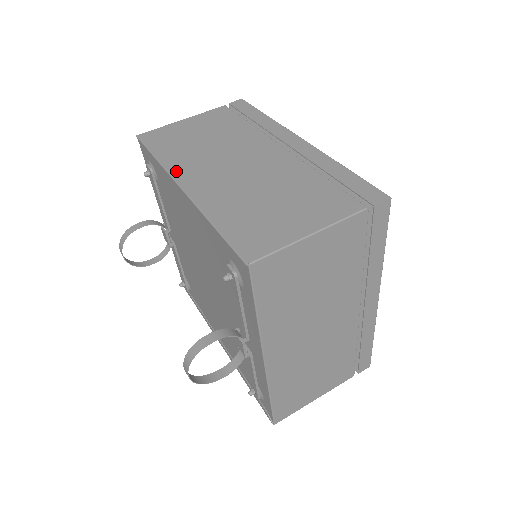
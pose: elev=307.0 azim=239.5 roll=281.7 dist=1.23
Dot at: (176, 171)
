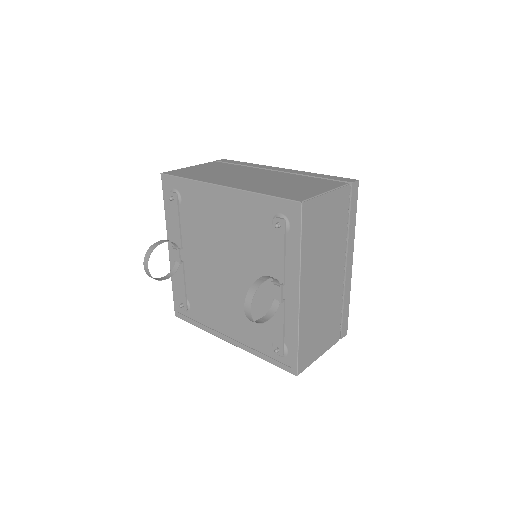
Dot at: (211, 181)
